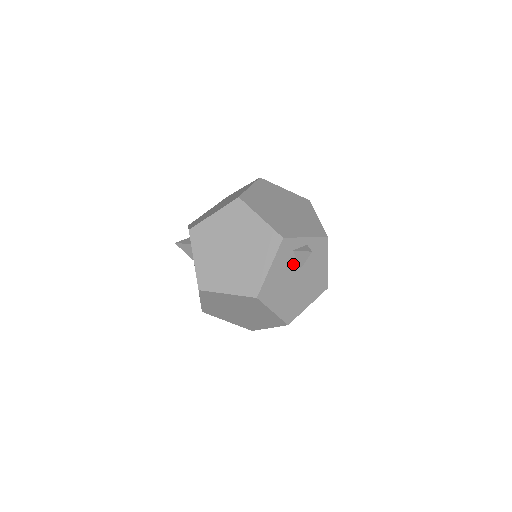
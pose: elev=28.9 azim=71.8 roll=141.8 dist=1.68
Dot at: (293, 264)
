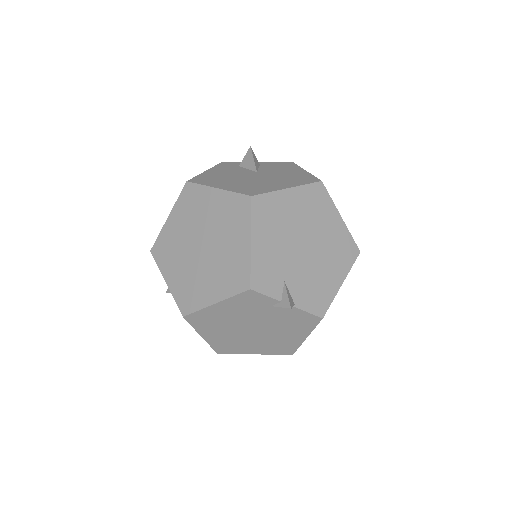
Dot at: (243, 171)
